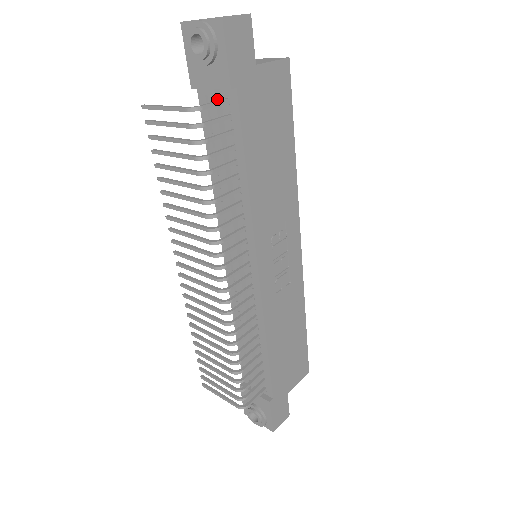
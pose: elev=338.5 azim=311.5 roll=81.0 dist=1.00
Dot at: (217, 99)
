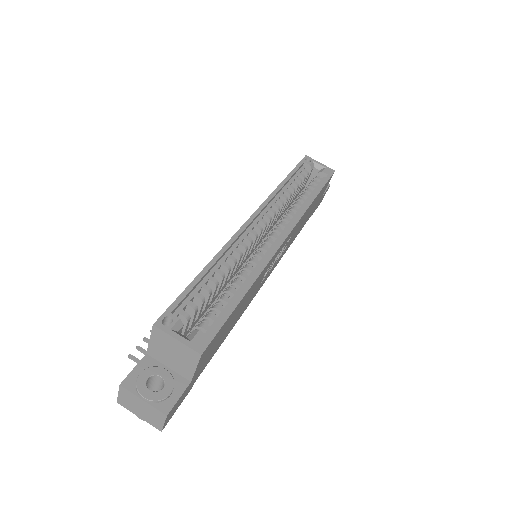
Dot at: occluded
